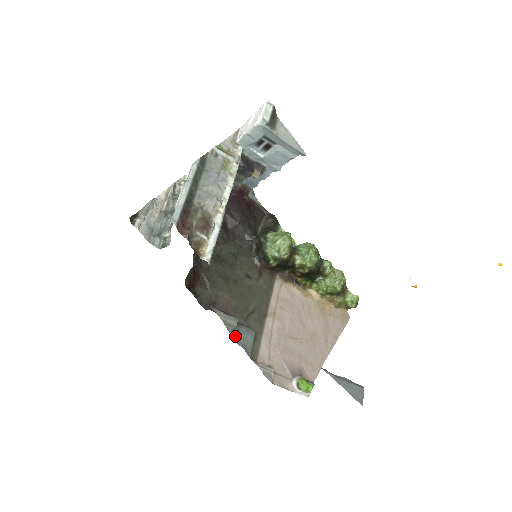
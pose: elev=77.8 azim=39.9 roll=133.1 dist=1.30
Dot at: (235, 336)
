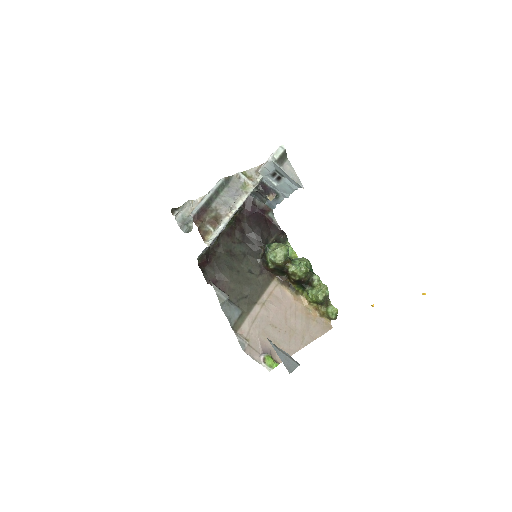
Dot at: (224, 308)
